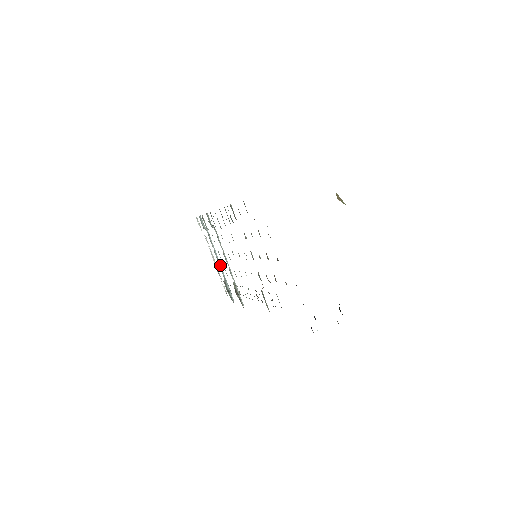
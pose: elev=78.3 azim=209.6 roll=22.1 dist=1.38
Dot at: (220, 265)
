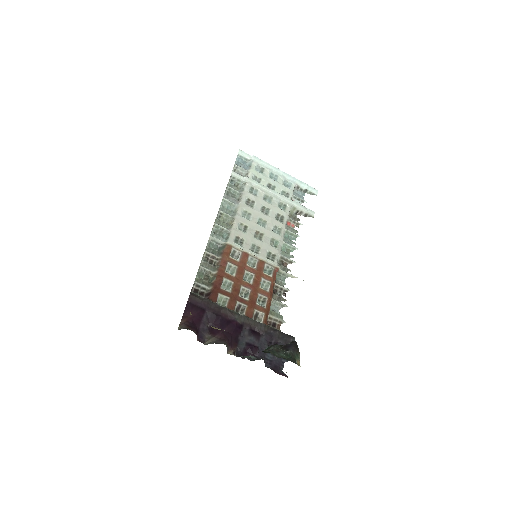
Dot at: (285, 174)
